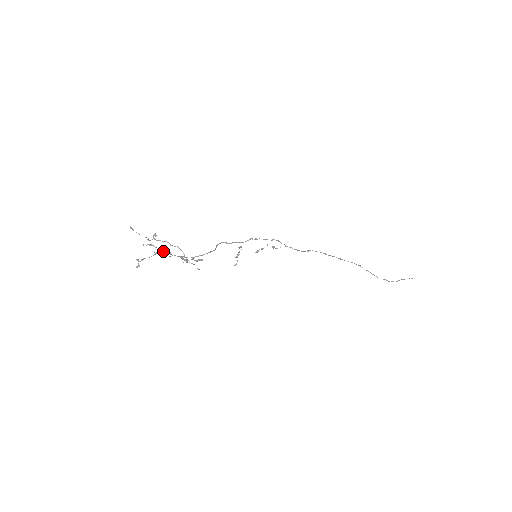
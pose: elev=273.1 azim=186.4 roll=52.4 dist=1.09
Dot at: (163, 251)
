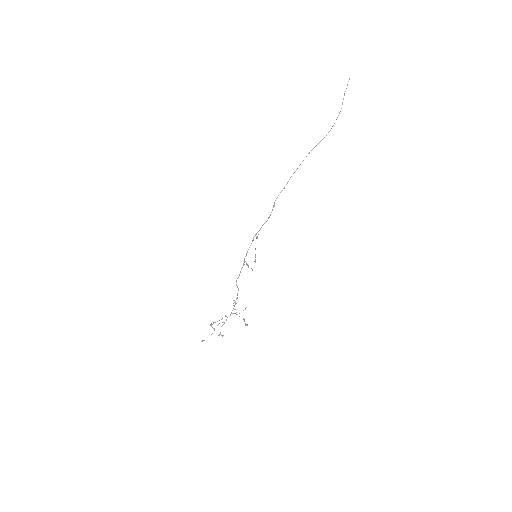
Dot at: occluded
